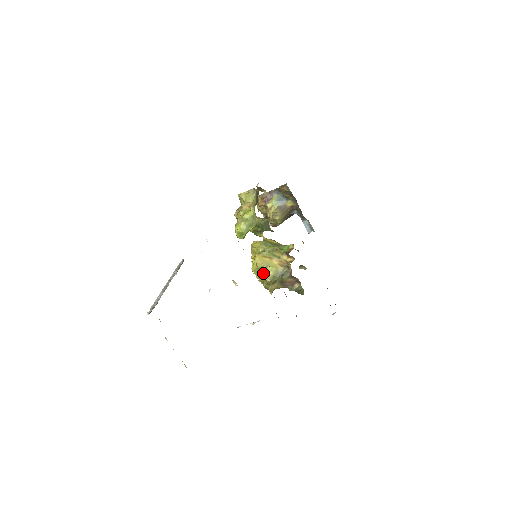
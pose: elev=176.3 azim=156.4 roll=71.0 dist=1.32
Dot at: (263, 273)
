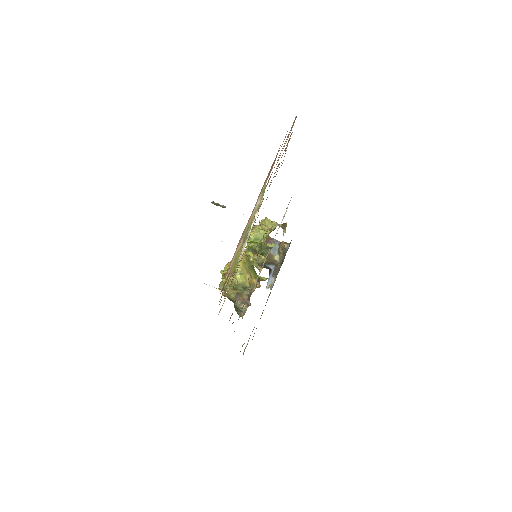
Dot at: (236, 275)
